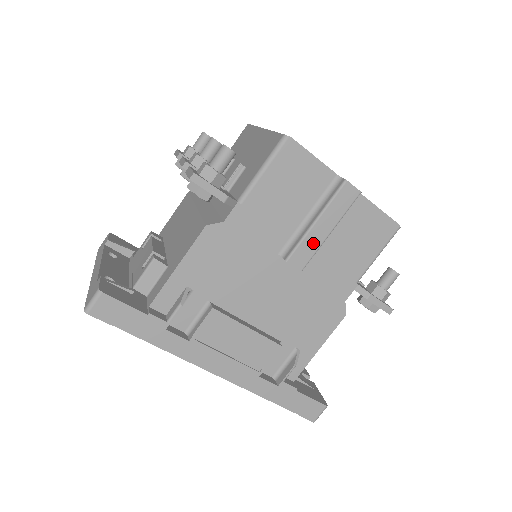
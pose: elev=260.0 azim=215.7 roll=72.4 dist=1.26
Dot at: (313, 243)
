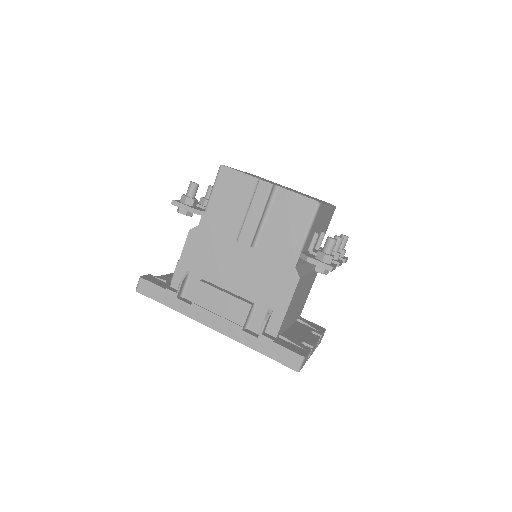
Dot at: (251, 226)
